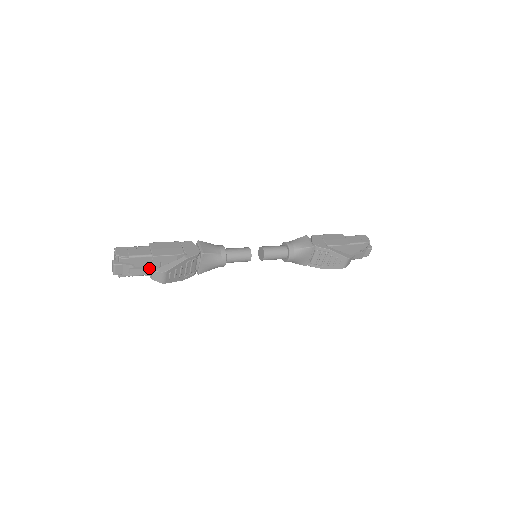
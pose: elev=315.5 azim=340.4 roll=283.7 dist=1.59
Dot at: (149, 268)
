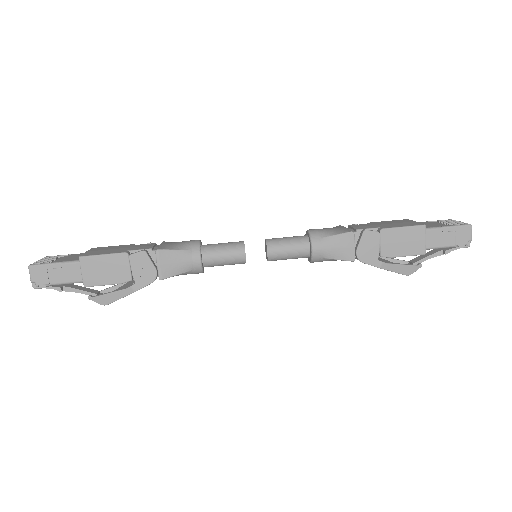
Dot at: occluded
